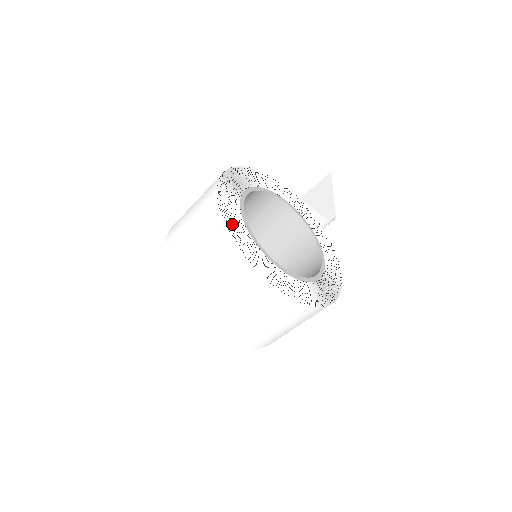
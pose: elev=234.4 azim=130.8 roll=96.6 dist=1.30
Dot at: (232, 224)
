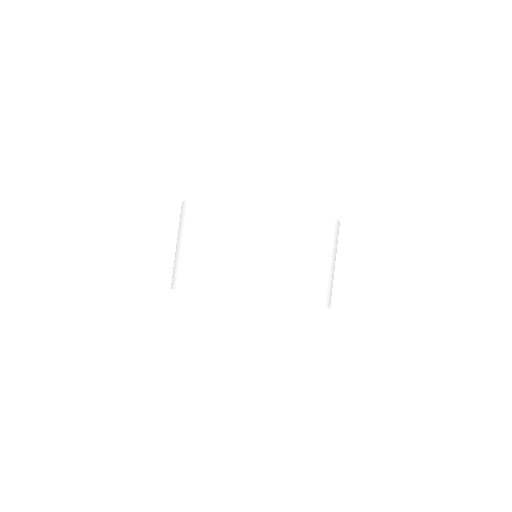
Dot at: occluded
